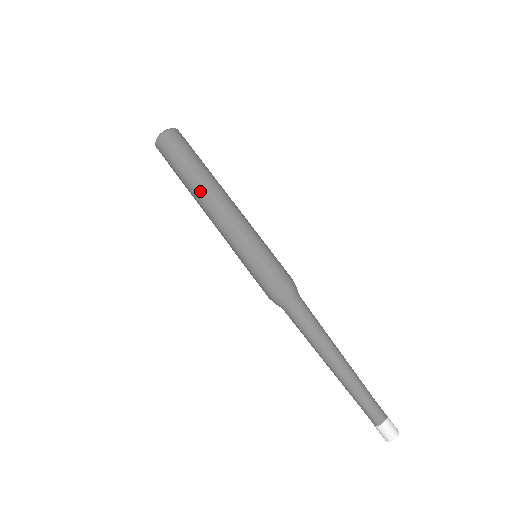
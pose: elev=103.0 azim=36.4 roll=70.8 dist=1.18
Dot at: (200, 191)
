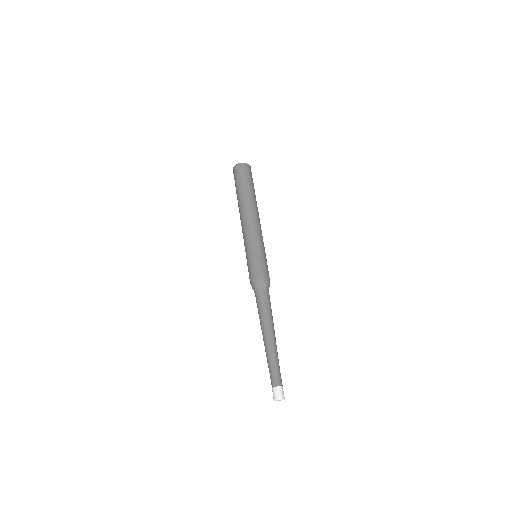
Dot at: (245, 203)
